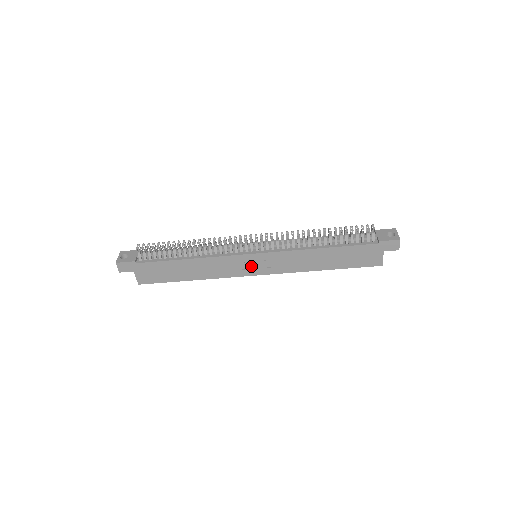
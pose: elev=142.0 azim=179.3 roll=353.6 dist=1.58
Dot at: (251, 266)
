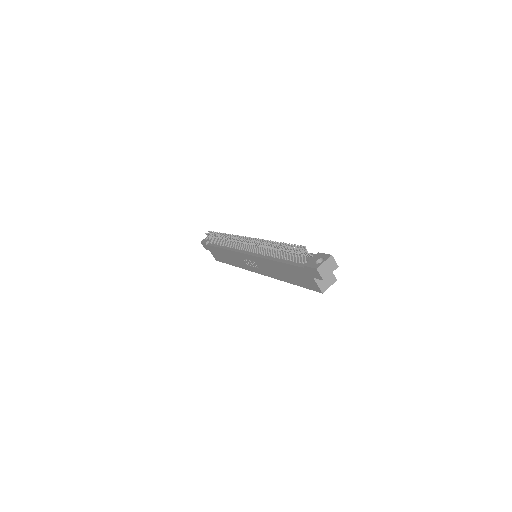
Dot at: (251, 264)
